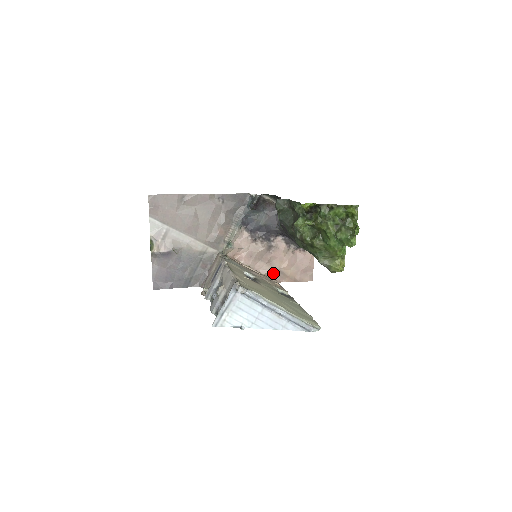
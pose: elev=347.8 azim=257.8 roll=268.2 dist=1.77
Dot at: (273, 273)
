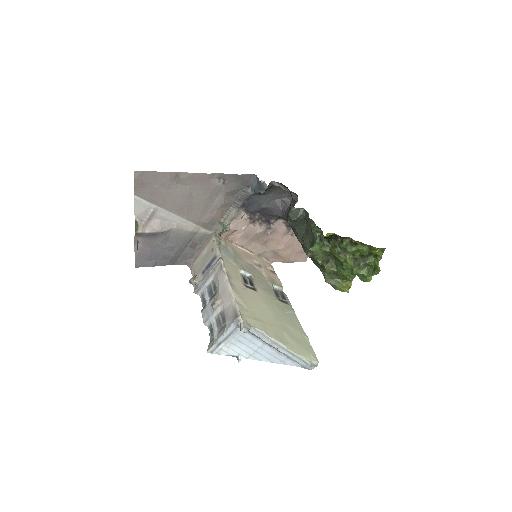
Dot at: (267, 253)
